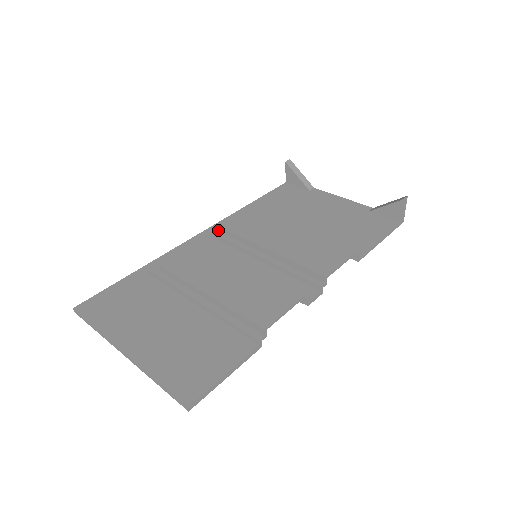
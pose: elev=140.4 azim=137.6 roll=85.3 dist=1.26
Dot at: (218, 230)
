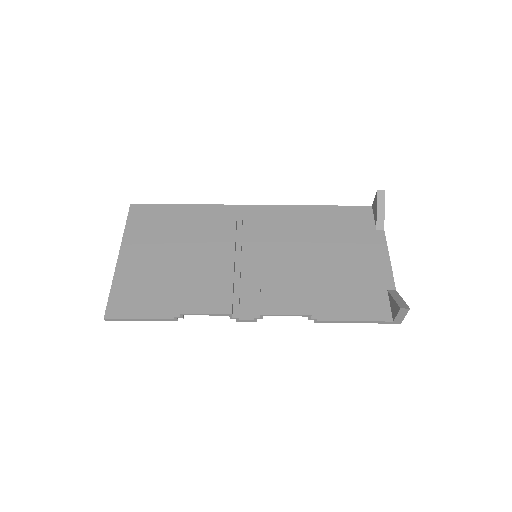
Dot at: occluded
